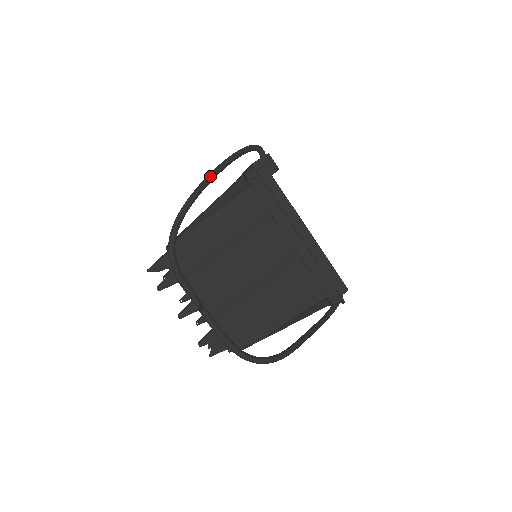
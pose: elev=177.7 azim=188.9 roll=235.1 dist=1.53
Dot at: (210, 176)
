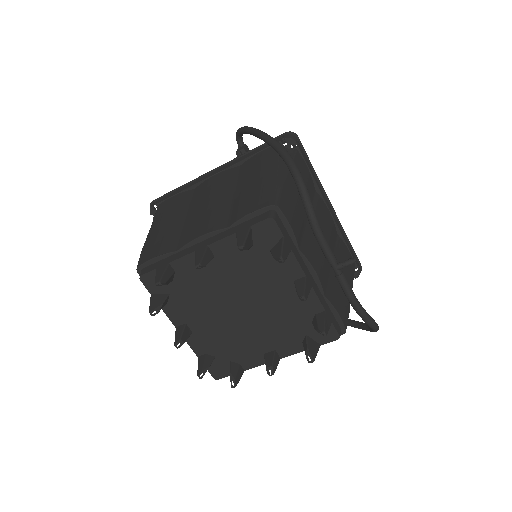
Dot at: occluded
